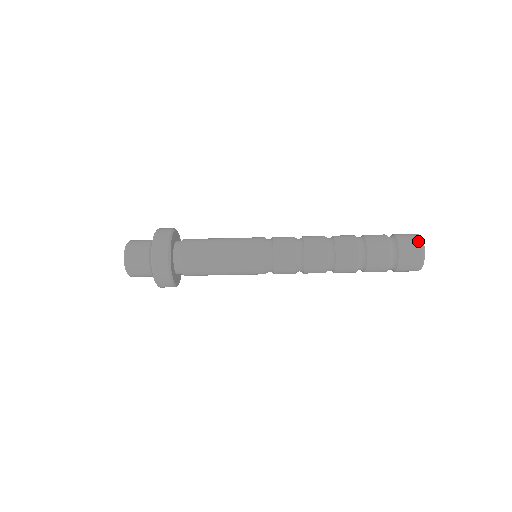
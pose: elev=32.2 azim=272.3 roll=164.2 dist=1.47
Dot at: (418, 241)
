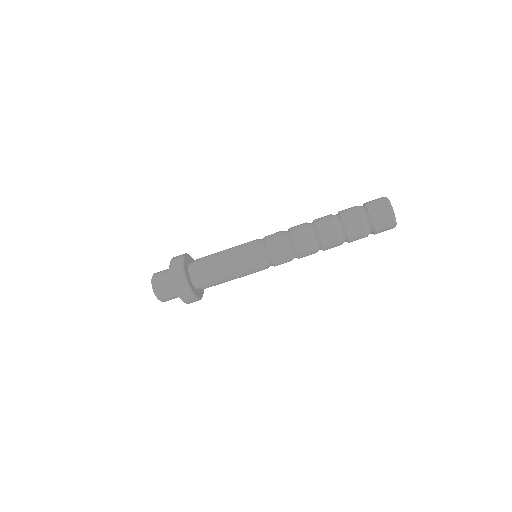
Dot at: (384, 201)
